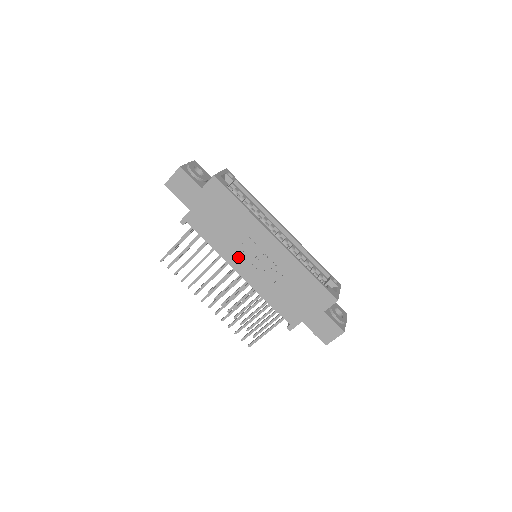
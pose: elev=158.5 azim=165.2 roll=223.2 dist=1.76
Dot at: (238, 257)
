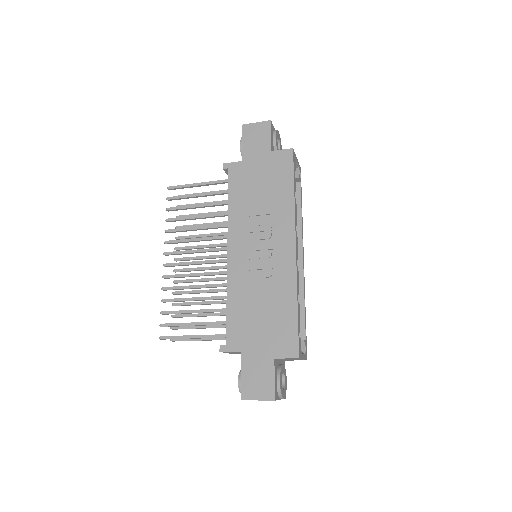
Dot at: (243, 235)
